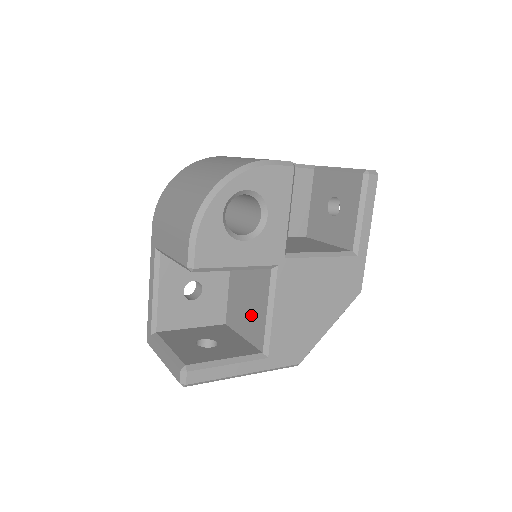
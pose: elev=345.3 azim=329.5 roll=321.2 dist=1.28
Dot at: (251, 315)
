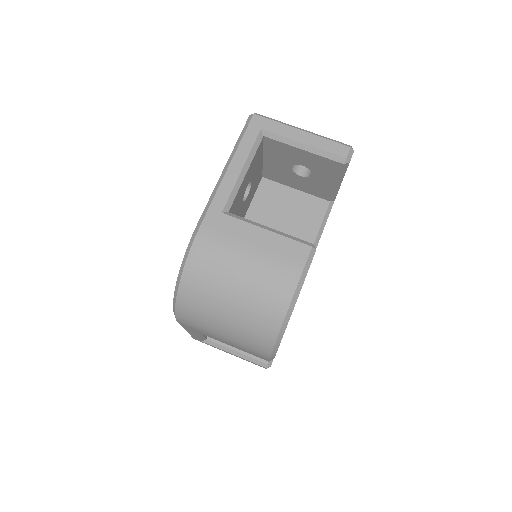
Dot at: occluded
